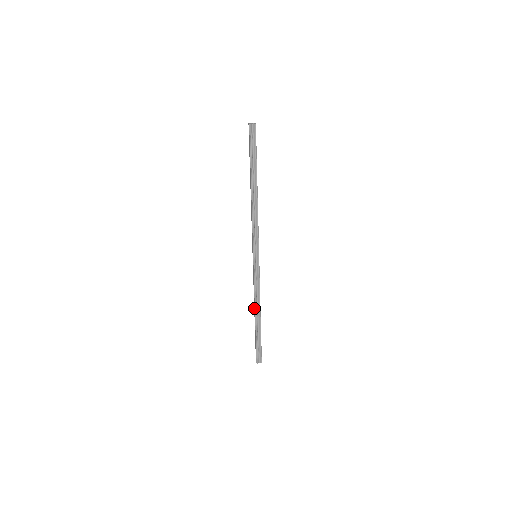
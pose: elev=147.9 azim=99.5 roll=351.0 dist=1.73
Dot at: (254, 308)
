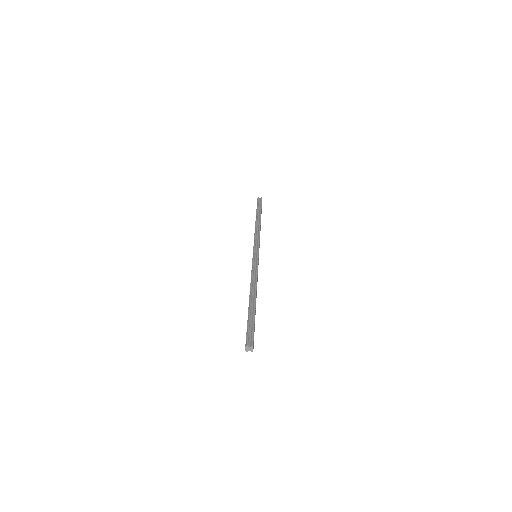
Dot at: occluded
